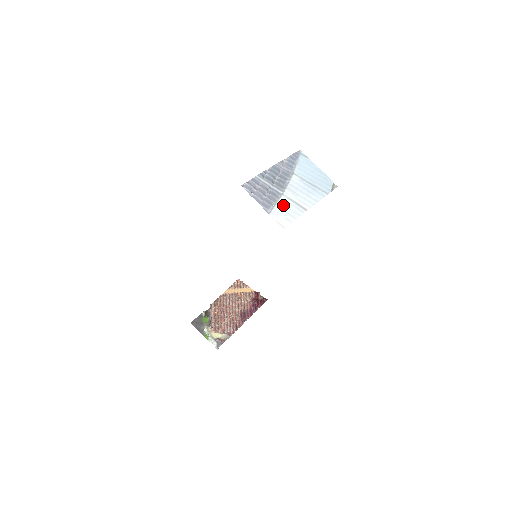
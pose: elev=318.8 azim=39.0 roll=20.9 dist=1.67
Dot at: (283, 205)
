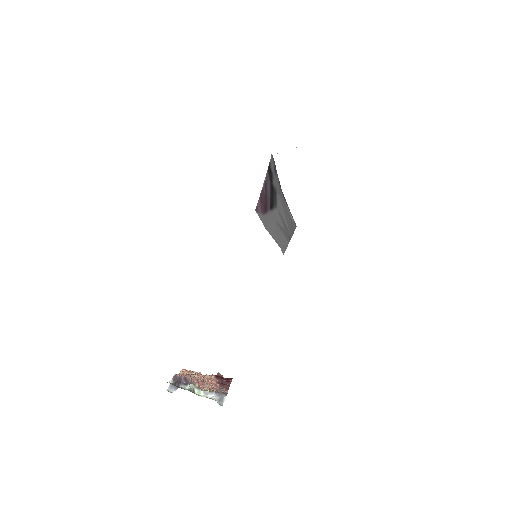
Dot at: occluded
